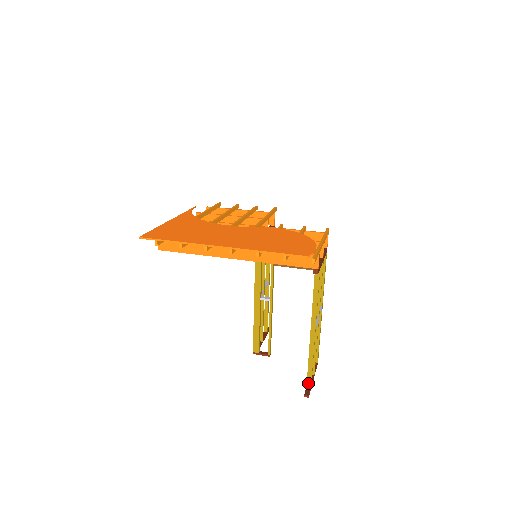
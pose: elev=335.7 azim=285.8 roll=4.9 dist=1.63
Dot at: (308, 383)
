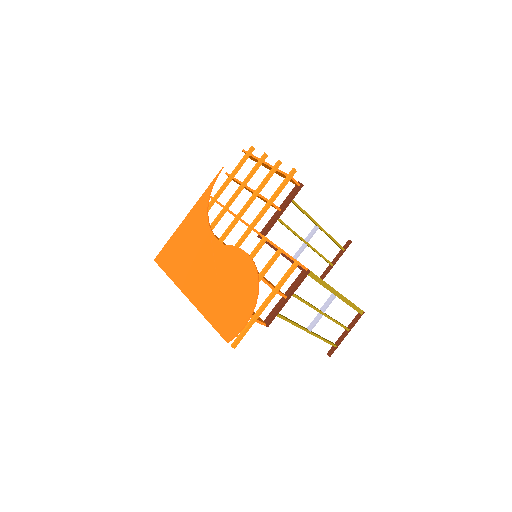
Dot at: occluded
